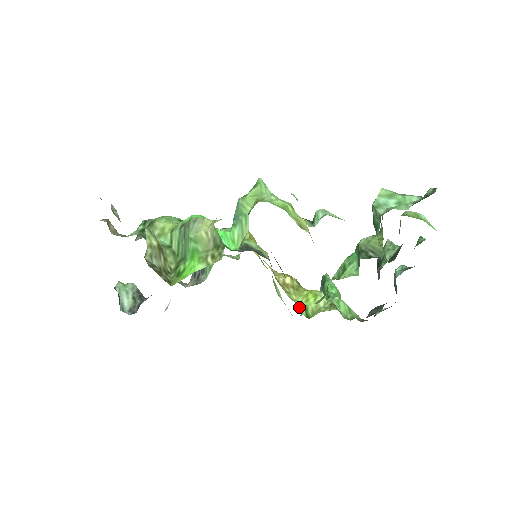
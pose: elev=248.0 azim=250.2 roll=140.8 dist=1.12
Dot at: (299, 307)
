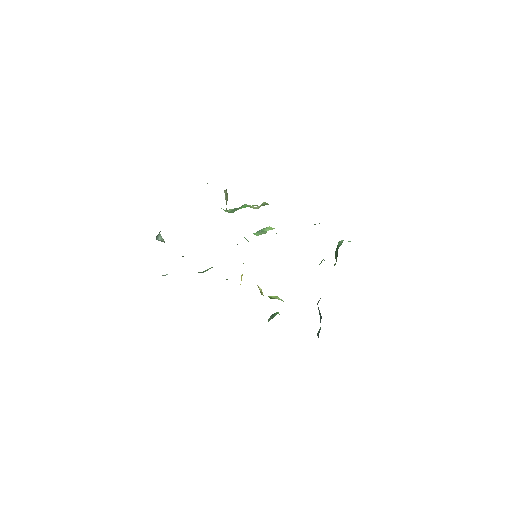
Dot at: occluded
